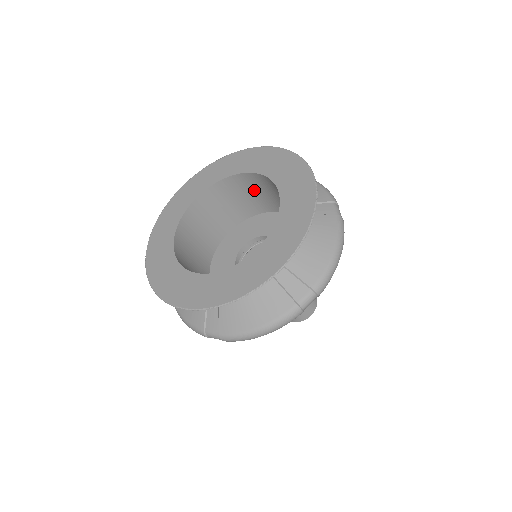
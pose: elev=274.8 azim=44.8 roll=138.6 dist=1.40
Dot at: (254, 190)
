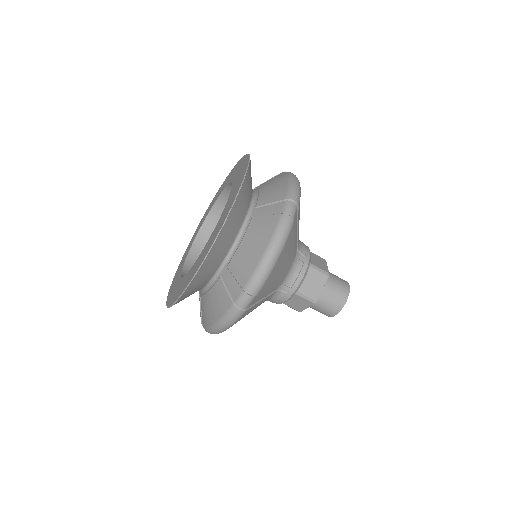
Dot at: occluded
